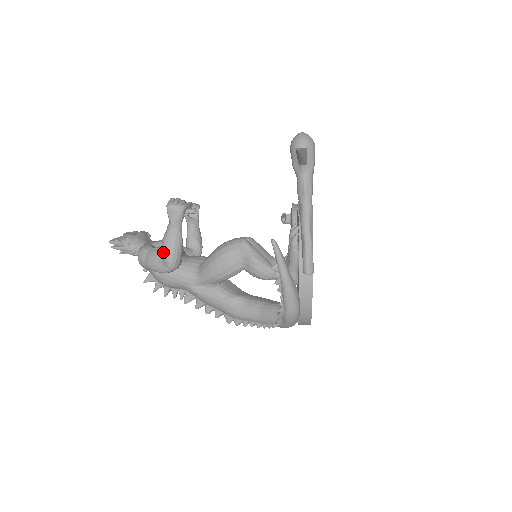
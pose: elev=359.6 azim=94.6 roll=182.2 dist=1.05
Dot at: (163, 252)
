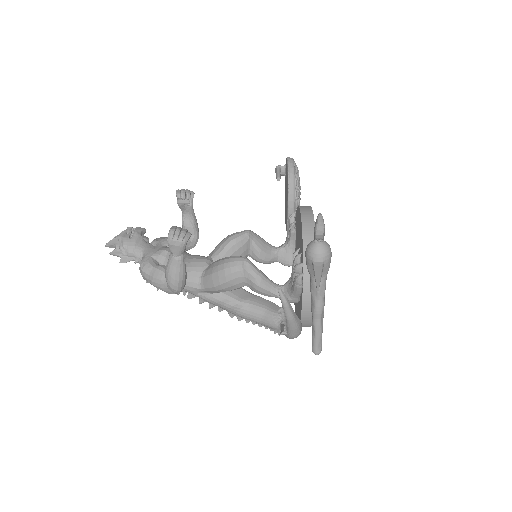
Dot at: (168, 281)
